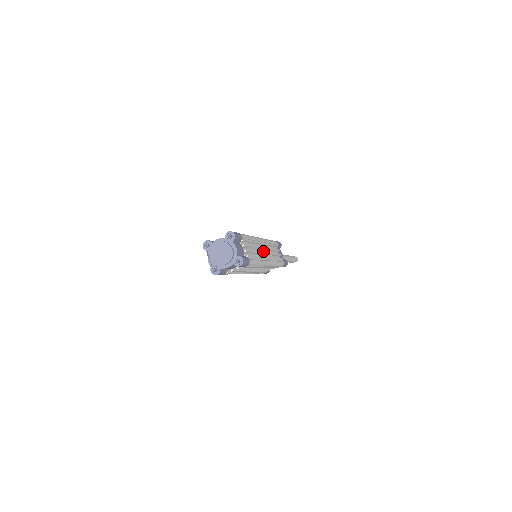
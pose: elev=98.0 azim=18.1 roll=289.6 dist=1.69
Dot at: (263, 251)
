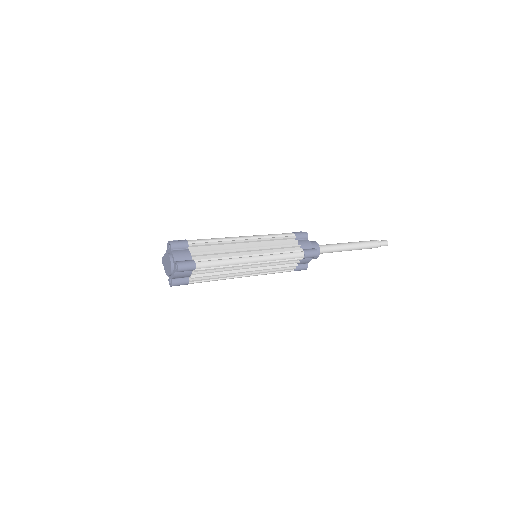
Dot at: (250, 267)
